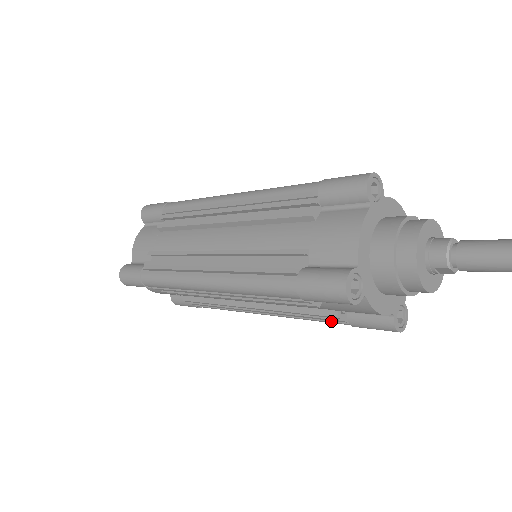
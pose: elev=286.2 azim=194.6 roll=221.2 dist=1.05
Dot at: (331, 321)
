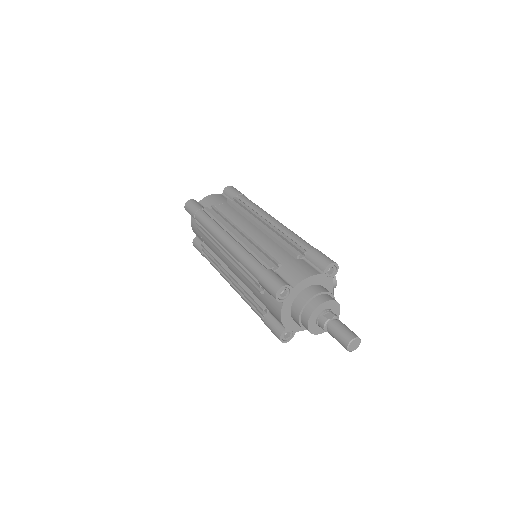
Dot at: occluded
